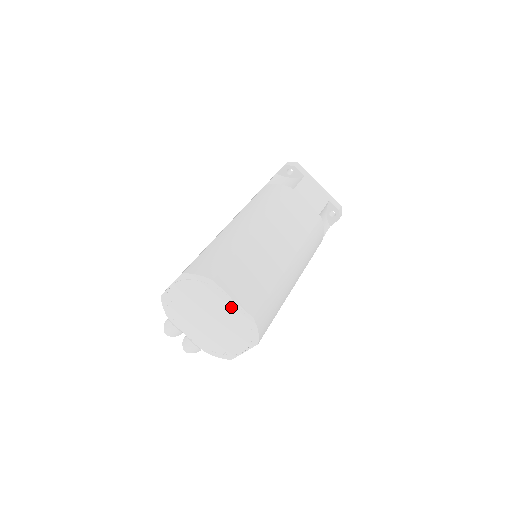
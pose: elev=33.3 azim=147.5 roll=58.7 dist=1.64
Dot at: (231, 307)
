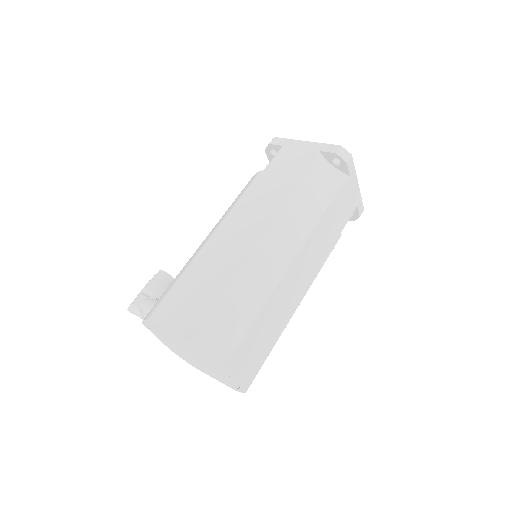
Dot at: (228, 377)
